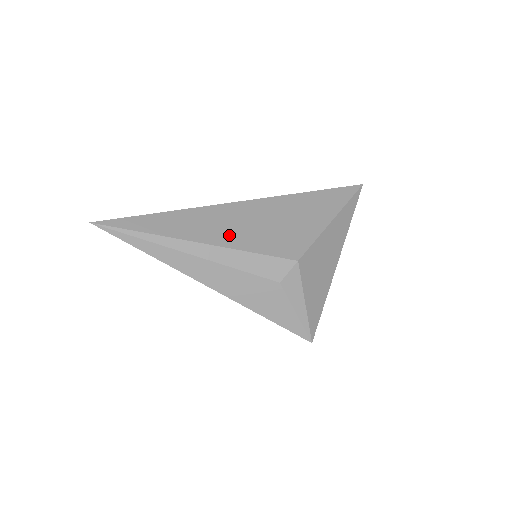
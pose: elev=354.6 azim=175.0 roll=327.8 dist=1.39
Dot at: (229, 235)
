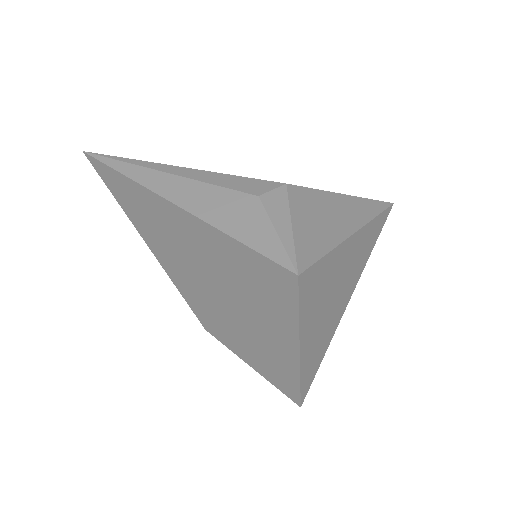
Dot at: occluded
